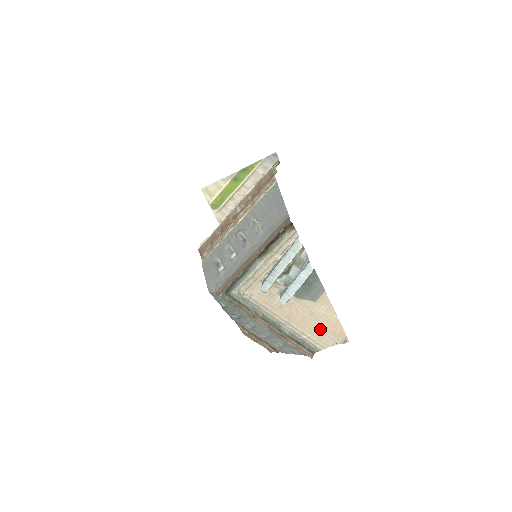
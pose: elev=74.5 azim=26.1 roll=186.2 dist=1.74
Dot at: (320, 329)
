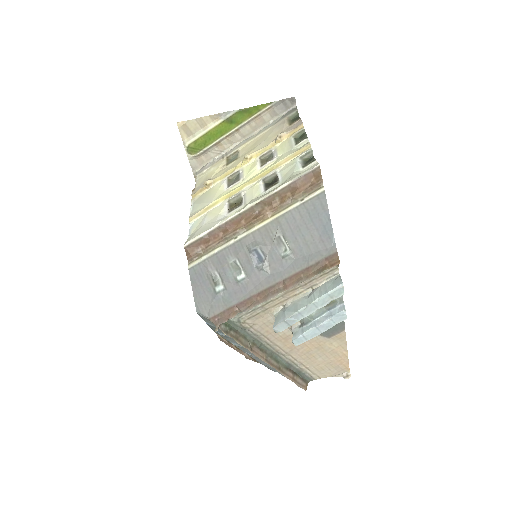
Dot at: (323, 362)
